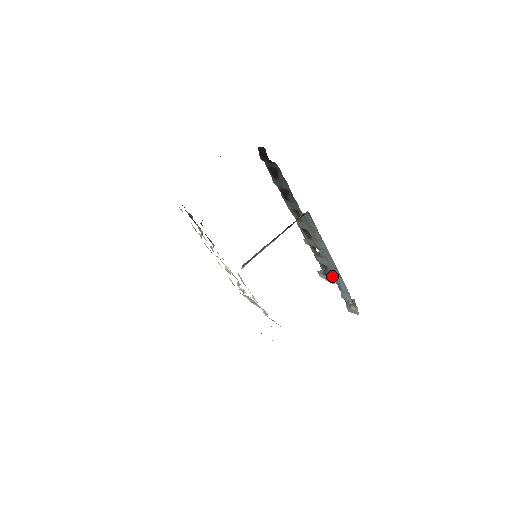
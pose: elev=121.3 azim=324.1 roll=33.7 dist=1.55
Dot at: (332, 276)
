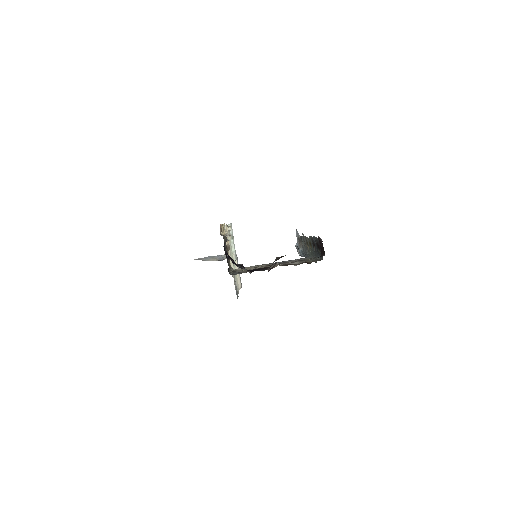
Dot at: (302, 248)
